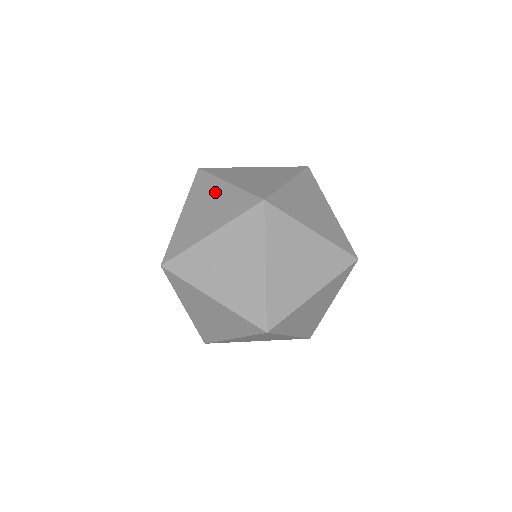
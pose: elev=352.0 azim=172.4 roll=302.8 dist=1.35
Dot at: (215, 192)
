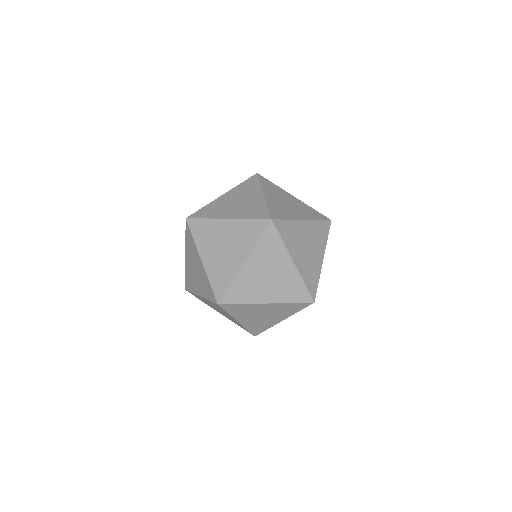
Dot at: (252, 195)
